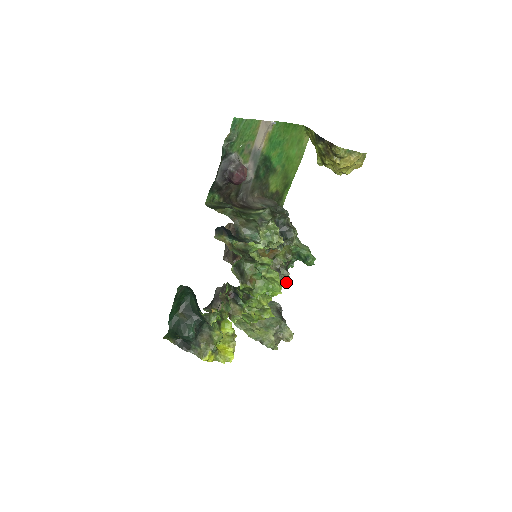
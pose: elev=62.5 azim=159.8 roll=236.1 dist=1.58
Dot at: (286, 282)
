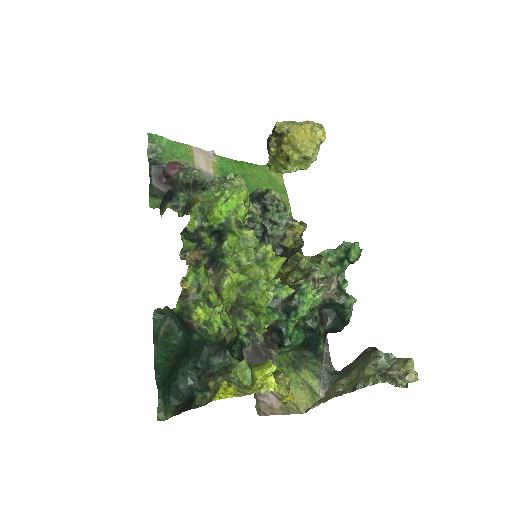
Dot at: (344, 297)
